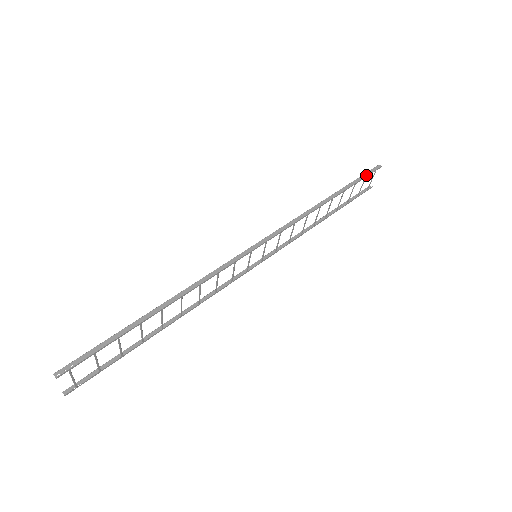
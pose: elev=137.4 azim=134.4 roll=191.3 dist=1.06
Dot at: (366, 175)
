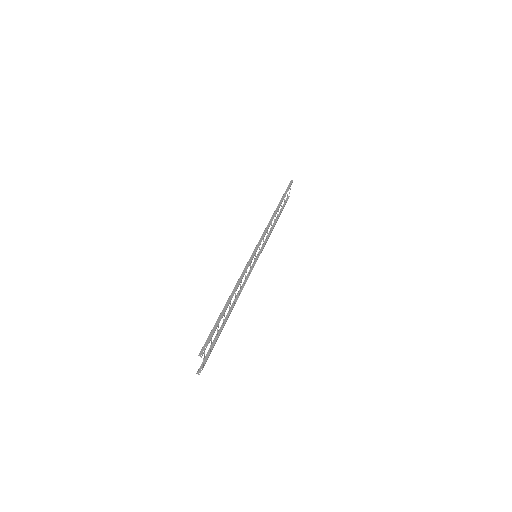
Dot at: (288, 188)
